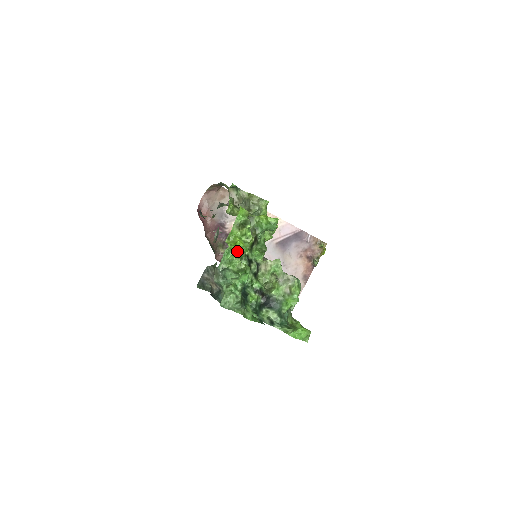
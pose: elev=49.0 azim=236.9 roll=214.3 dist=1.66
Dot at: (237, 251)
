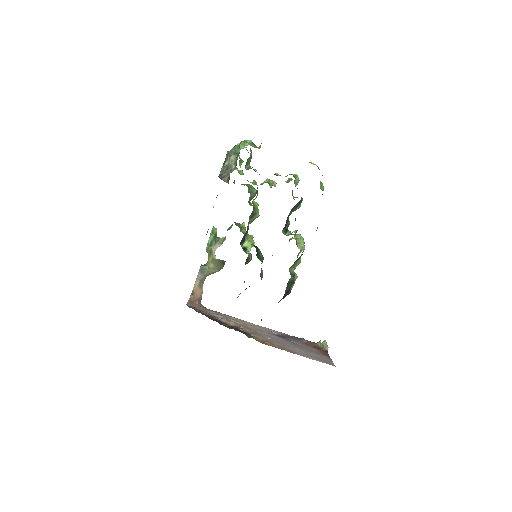
Dot at: occluded
